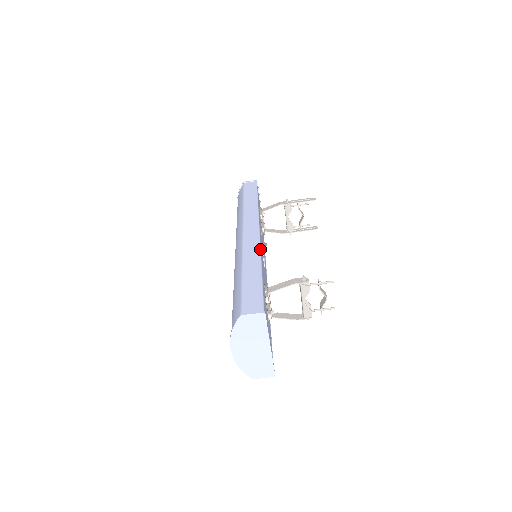
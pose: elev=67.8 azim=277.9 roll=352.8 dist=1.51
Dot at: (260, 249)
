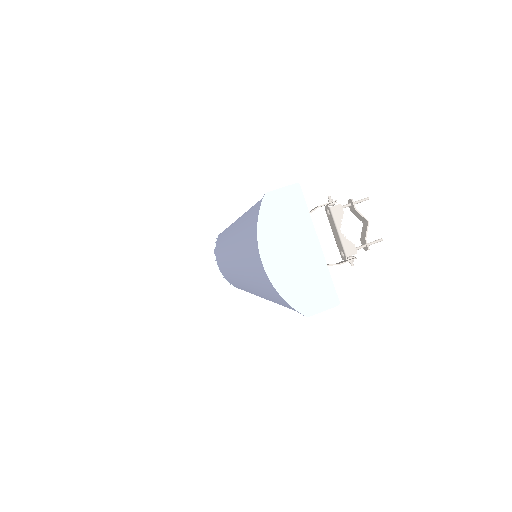
Dot at: occluded
